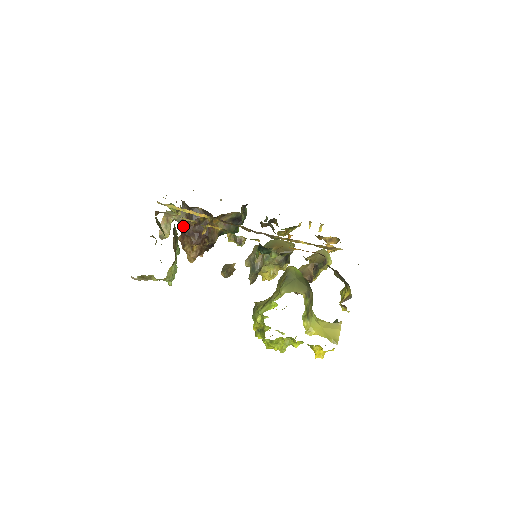
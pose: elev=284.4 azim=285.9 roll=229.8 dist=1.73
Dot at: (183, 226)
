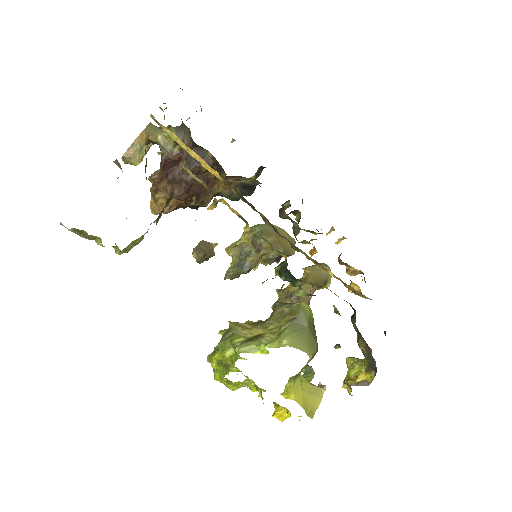
Dot at: (168, 162)
